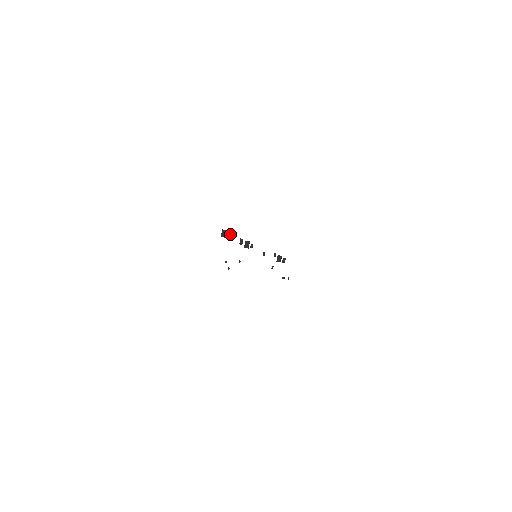
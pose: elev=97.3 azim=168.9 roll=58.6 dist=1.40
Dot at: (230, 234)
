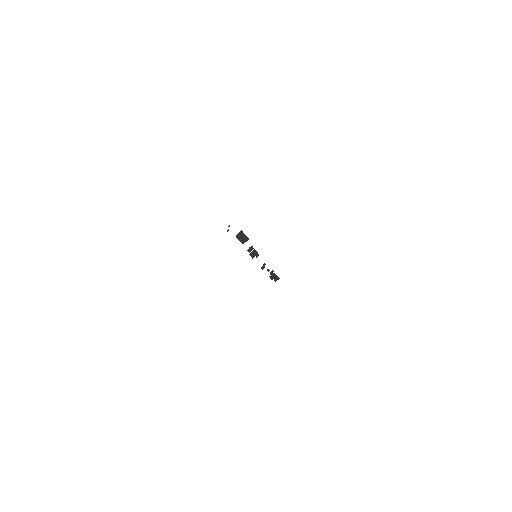
Dot at: (245, 241)
